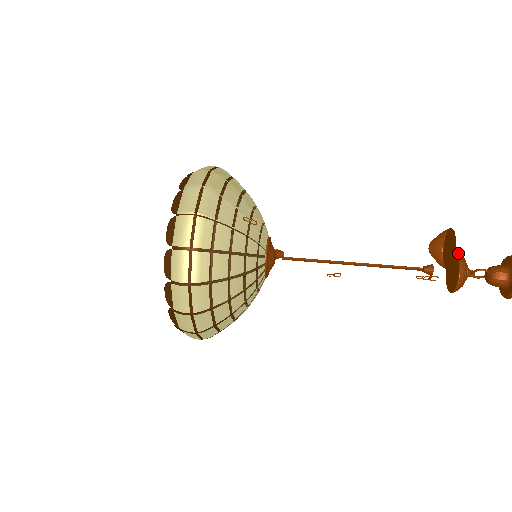
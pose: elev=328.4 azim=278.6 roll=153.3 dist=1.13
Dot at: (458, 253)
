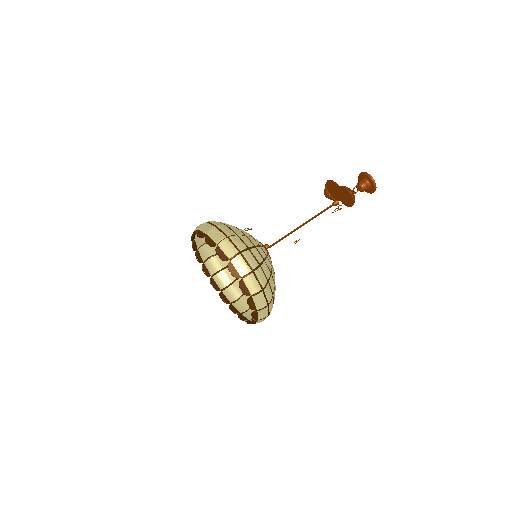
Dot at: (341, 186)
